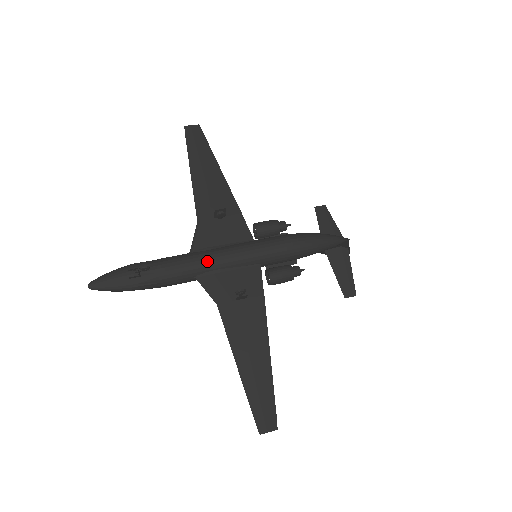
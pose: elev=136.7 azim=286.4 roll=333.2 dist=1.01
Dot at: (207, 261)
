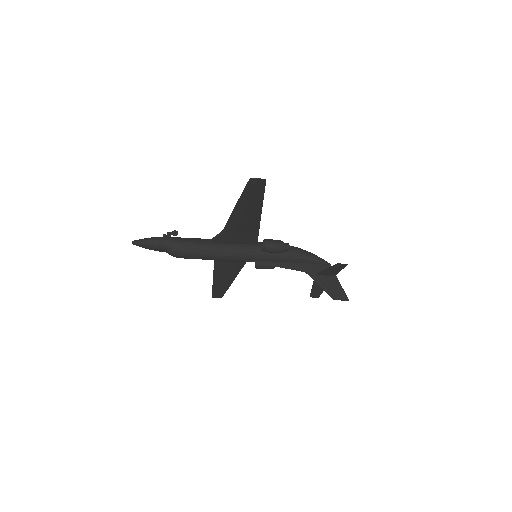
Dot at: occluded
